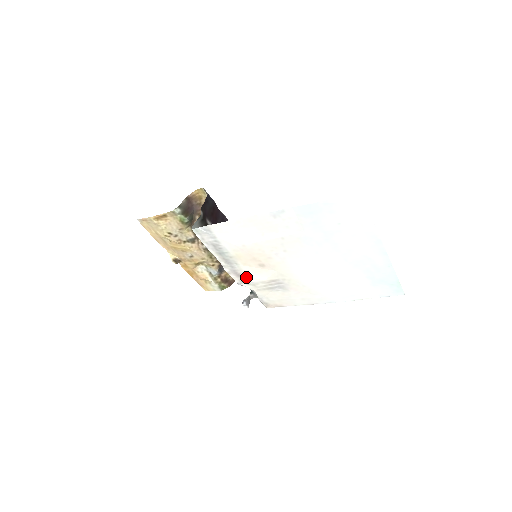
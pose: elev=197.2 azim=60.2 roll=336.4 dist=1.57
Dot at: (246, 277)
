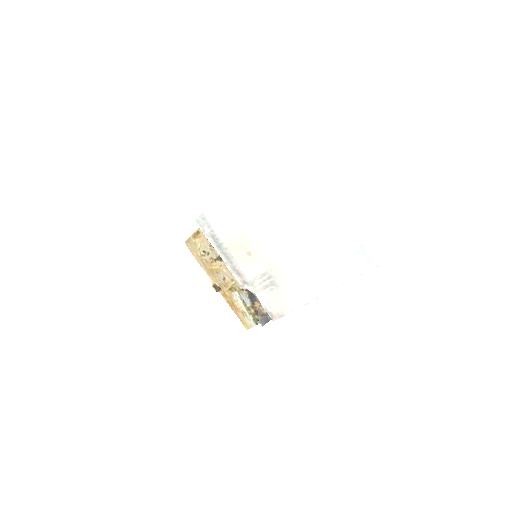
Dot at: (244, 274)
